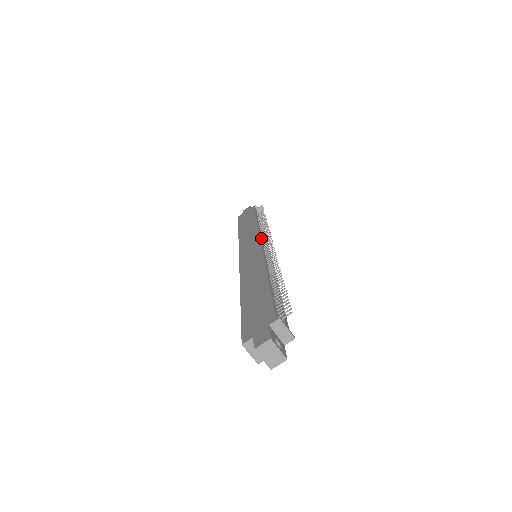
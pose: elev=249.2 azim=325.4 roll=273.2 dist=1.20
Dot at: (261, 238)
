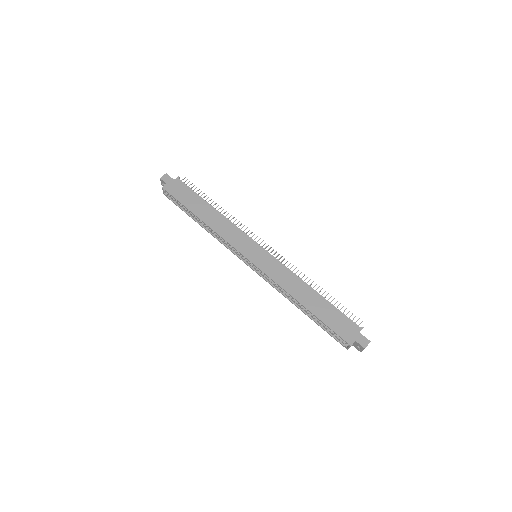
Dot at: (252, 239)
